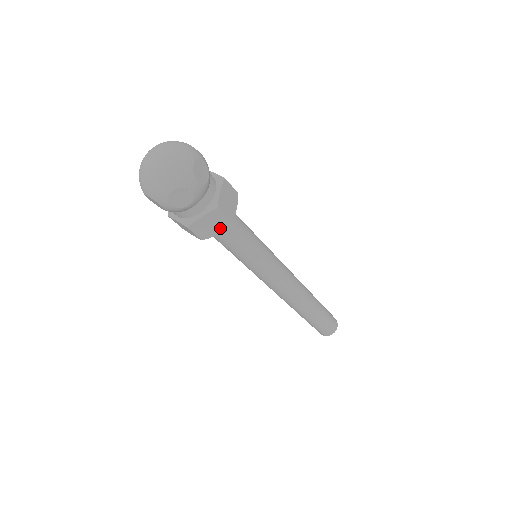
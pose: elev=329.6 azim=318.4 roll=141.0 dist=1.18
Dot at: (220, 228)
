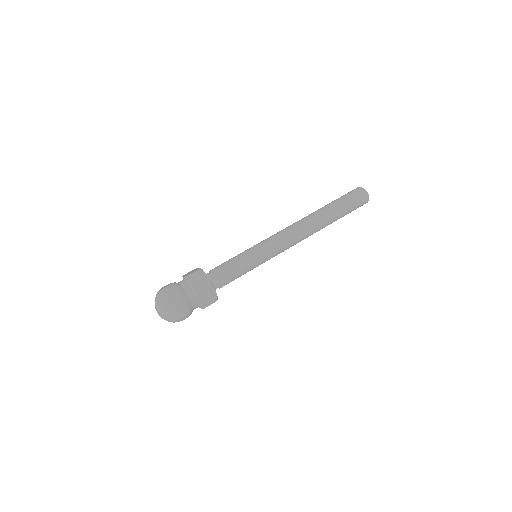
Dot at: occluded
